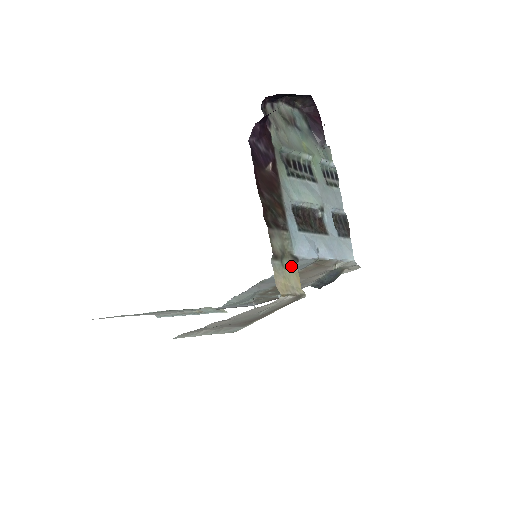
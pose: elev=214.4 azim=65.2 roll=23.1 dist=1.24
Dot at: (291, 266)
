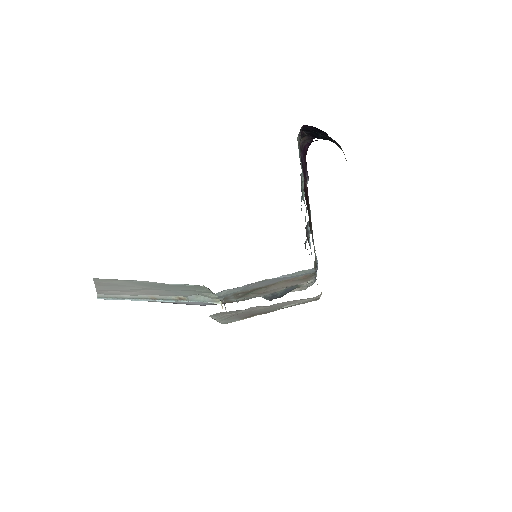
Dot at: occluded
